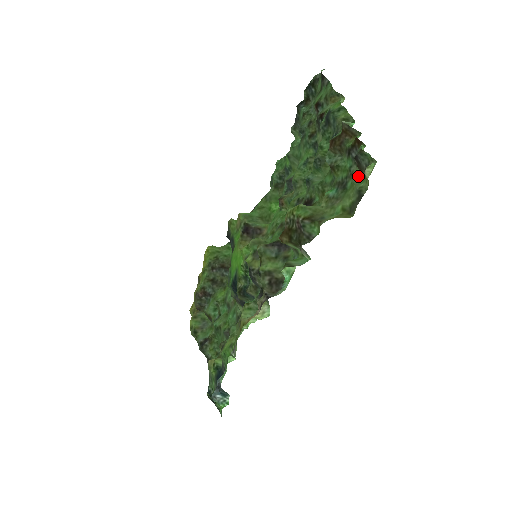
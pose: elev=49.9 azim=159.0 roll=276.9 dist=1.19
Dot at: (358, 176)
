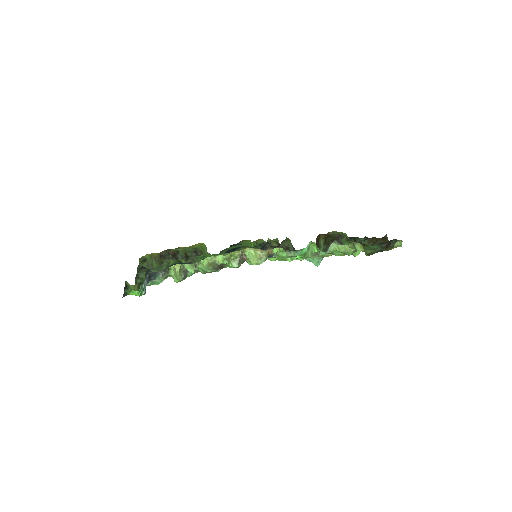
Dot at: occluded
